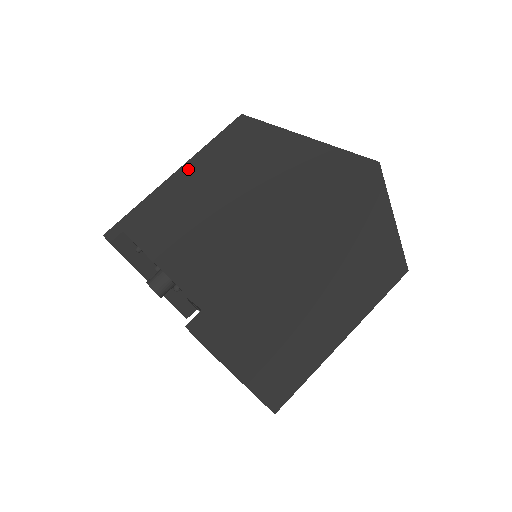
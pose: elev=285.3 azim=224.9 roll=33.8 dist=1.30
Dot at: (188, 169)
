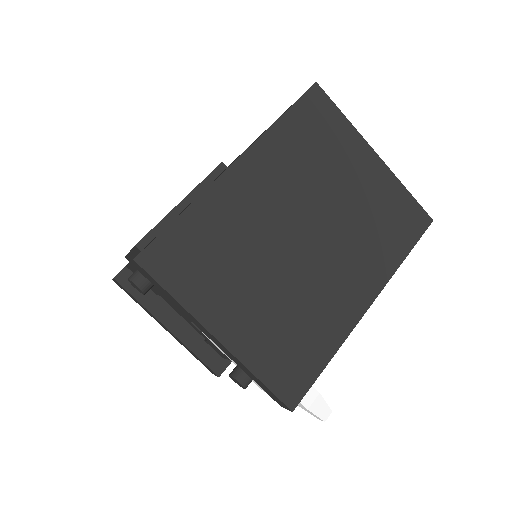
Dot at: occluded
